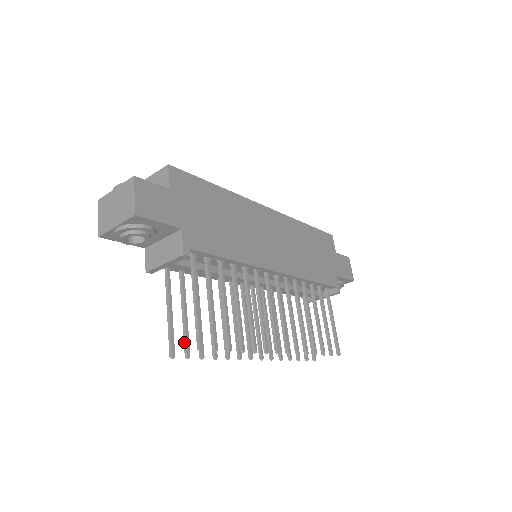
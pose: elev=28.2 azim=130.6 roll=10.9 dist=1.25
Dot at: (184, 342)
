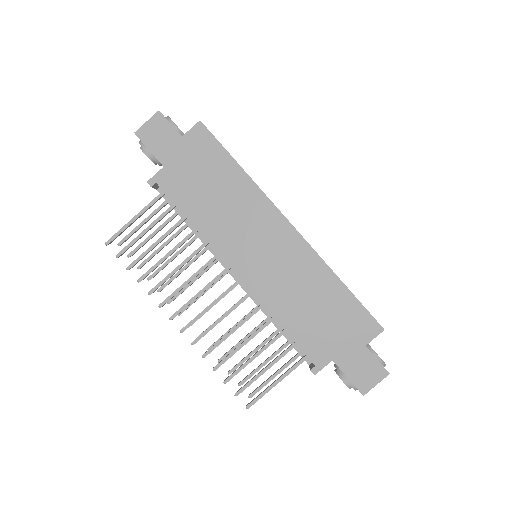
Dot at: (137, 247)
